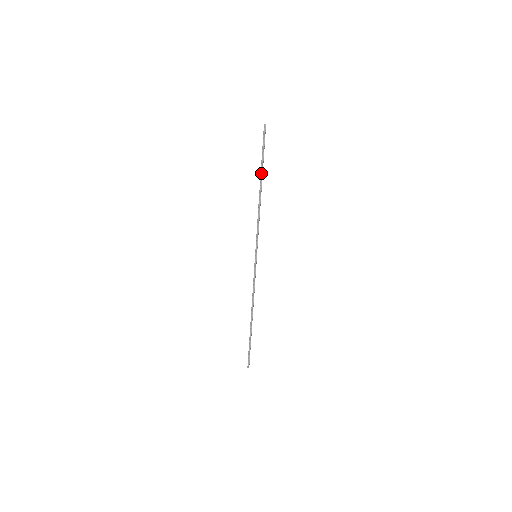
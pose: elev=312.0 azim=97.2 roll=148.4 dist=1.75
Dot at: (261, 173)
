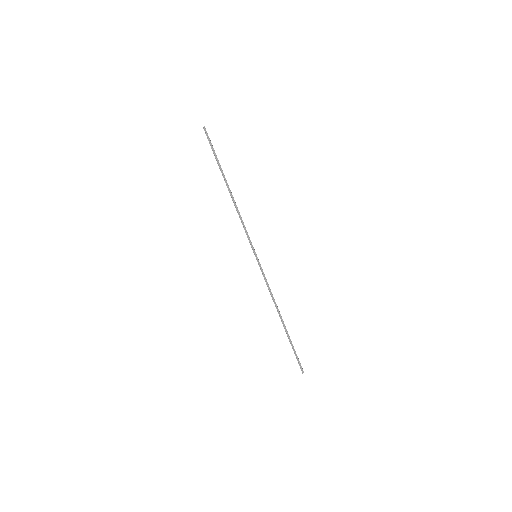
Dot at: (222, 174)
